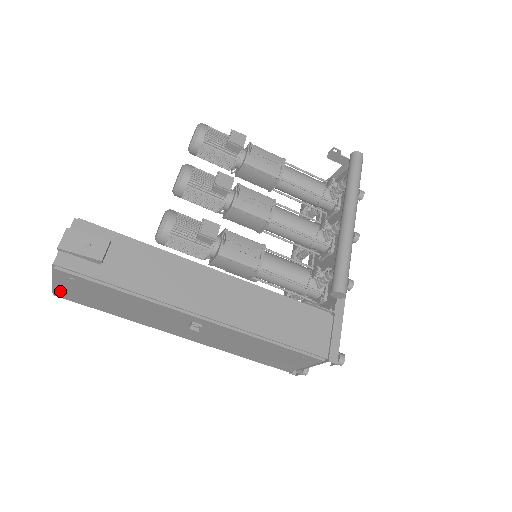
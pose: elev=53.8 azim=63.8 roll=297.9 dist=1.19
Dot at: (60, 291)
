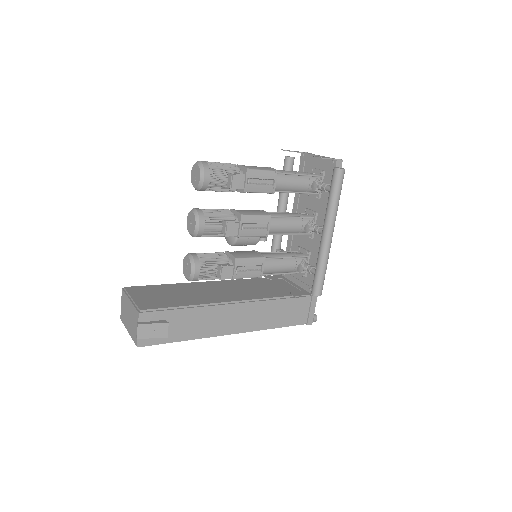
Dot at: occluded
